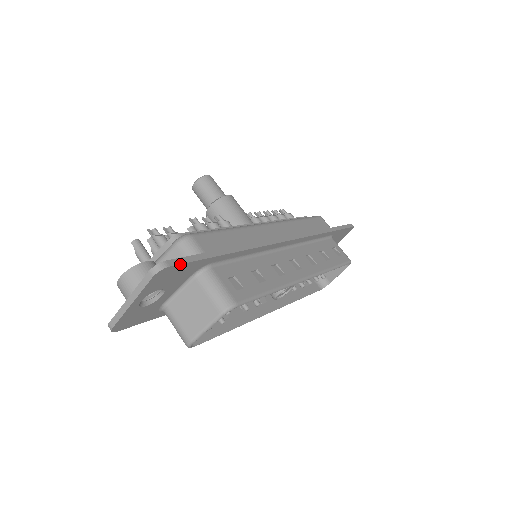
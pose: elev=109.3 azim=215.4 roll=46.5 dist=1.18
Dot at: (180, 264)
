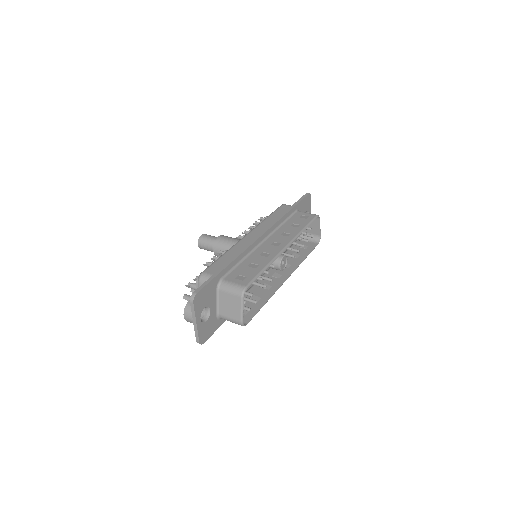
Dot at: (202, 289)
